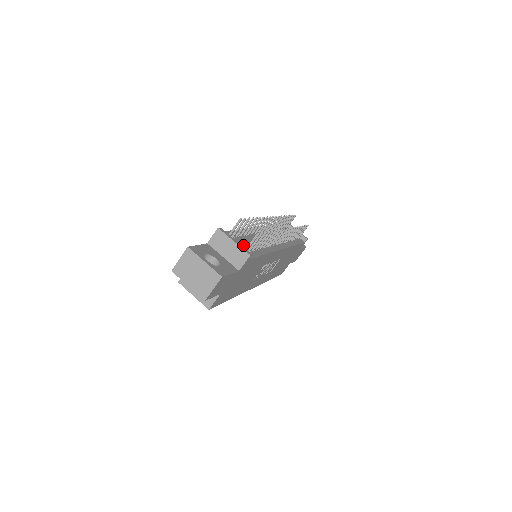
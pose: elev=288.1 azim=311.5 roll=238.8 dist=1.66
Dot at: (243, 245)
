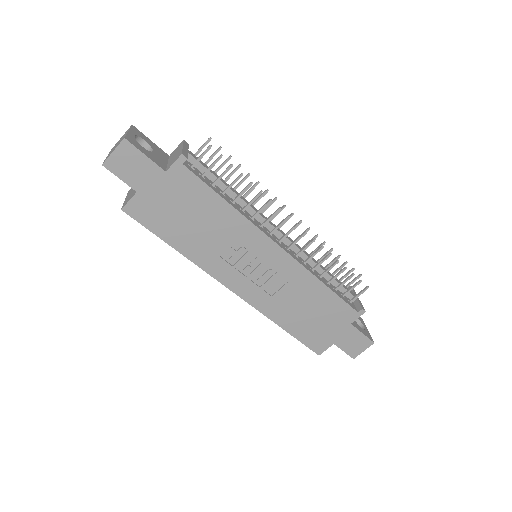
Dot at: (201, 170)
